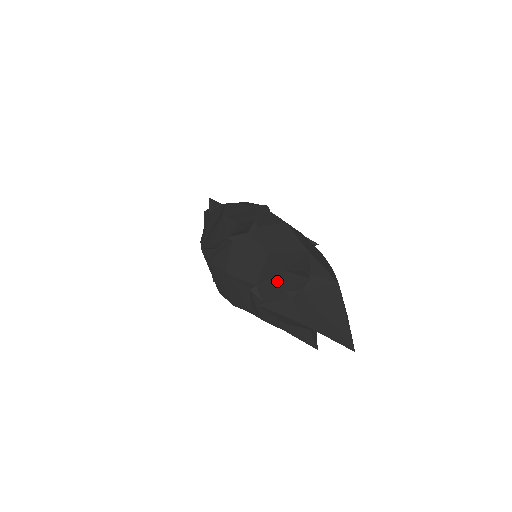
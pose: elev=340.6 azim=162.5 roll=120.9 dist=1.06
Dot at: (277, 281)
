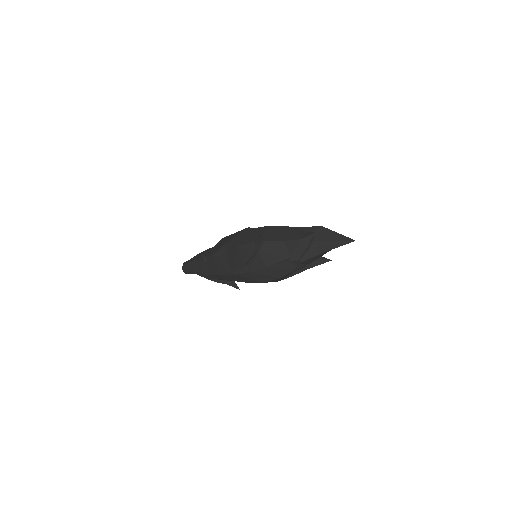
Dot at: (300, 246)
